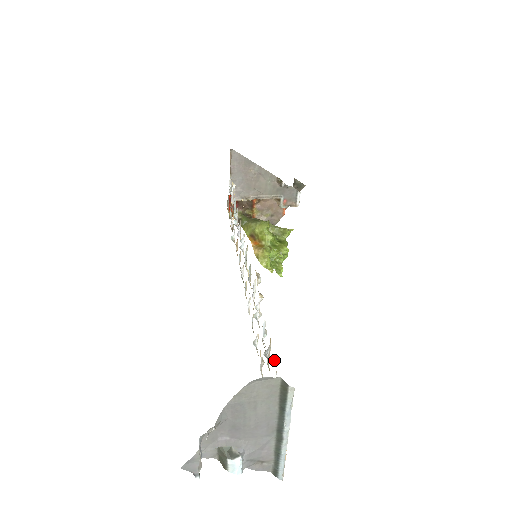
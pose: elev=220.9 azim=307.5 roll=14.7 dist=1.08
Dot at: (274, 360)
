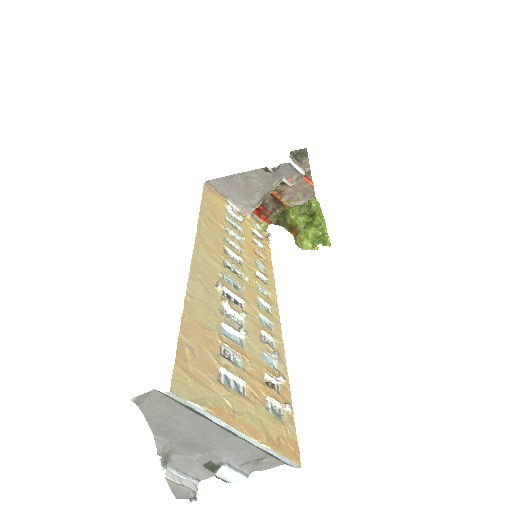
Dot at: (221, 360)
